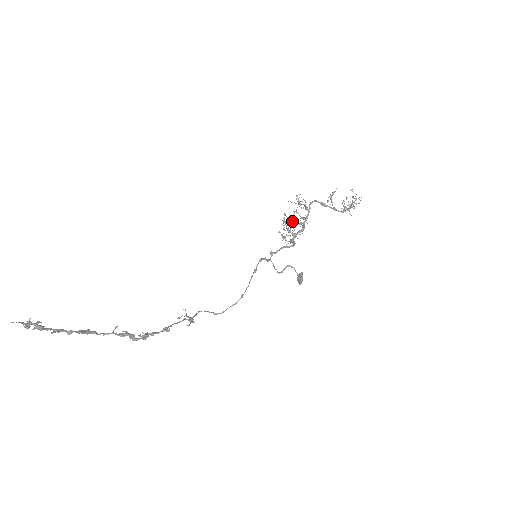
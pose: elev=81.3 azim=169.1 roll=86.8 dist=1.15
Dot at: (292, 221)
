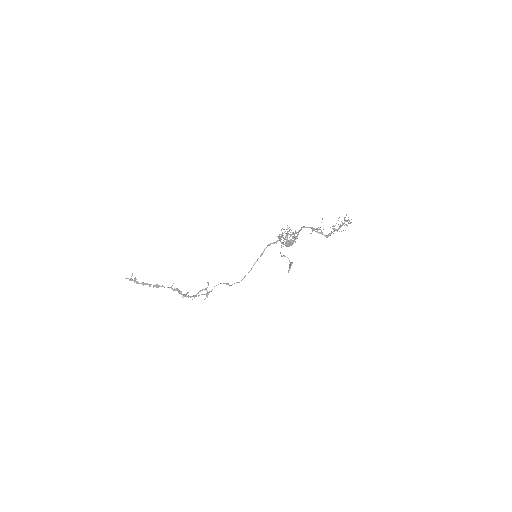
Dot at: occluded
